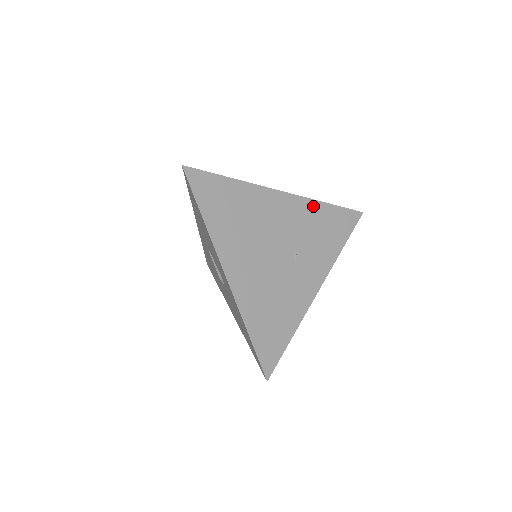
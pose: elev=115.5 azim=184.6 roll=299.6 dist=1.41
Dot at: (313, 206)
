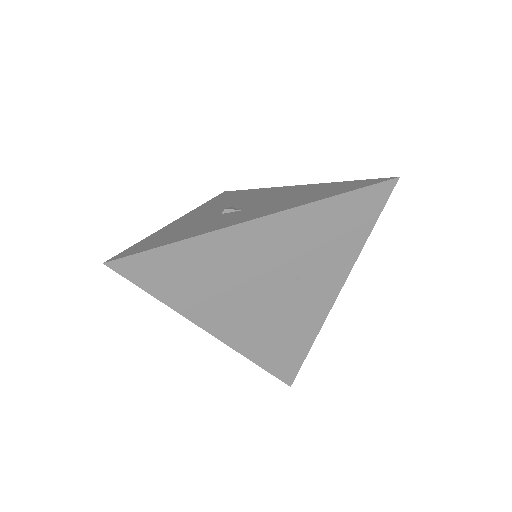
Dot at: (310, 212)
